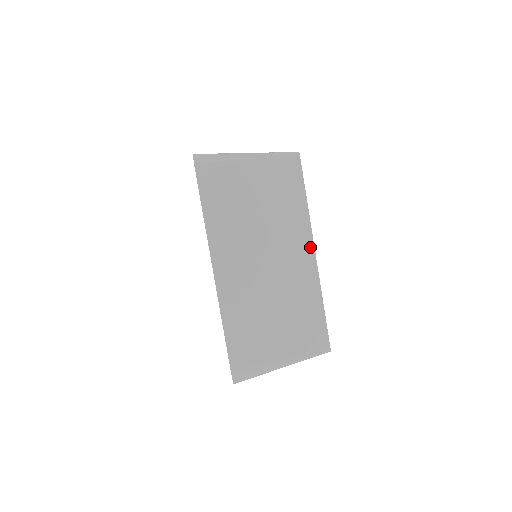
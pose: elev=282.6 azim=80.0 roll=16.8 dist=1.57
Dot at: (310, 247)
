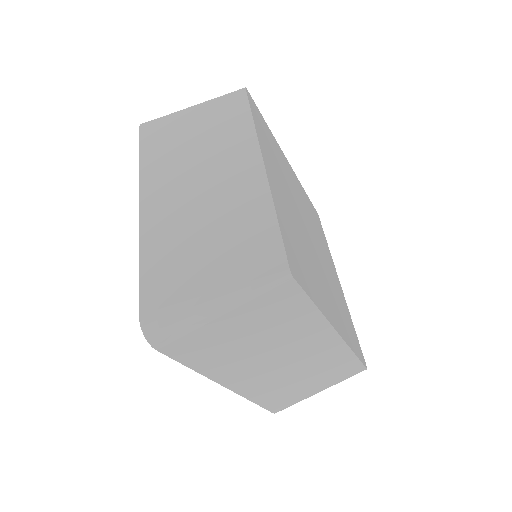
Dot at: (330, 332)
